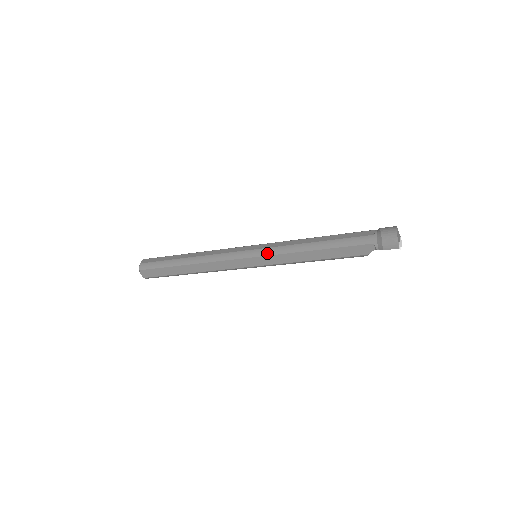
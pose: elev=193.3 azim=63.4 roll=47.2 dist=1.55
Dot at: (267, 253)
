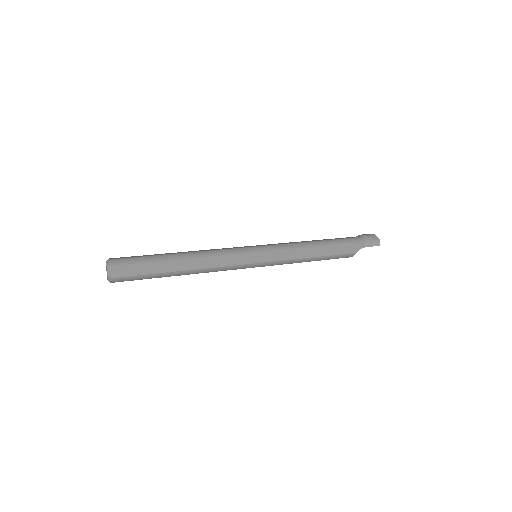
Dot at: (275, 248)
